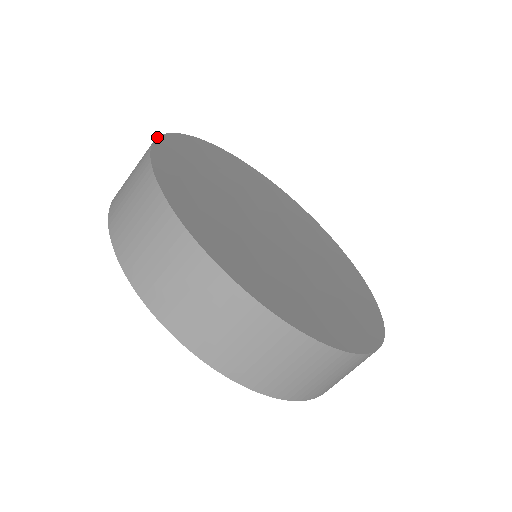
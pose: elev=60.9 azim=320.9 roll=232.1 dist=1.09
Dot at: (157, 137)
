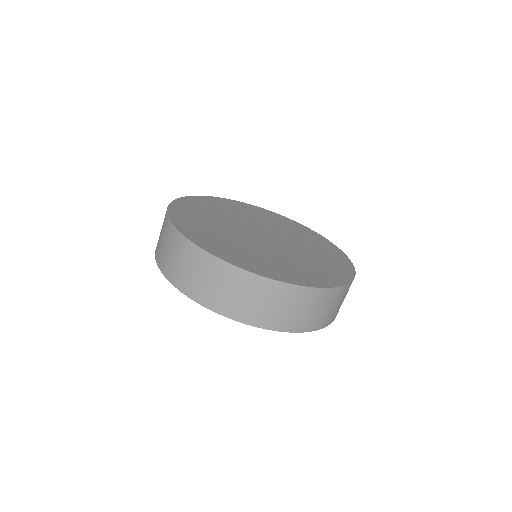
Dot at: (224, 198)
